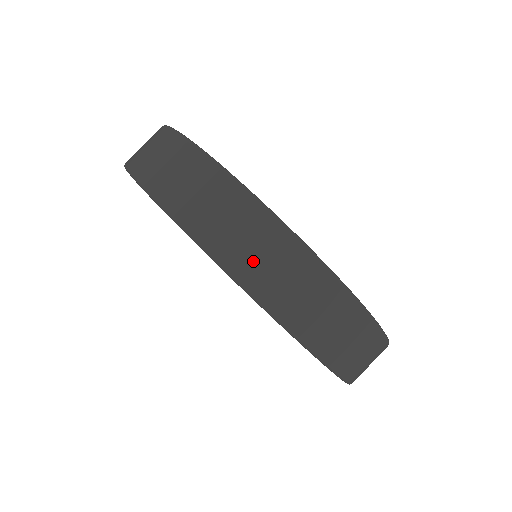
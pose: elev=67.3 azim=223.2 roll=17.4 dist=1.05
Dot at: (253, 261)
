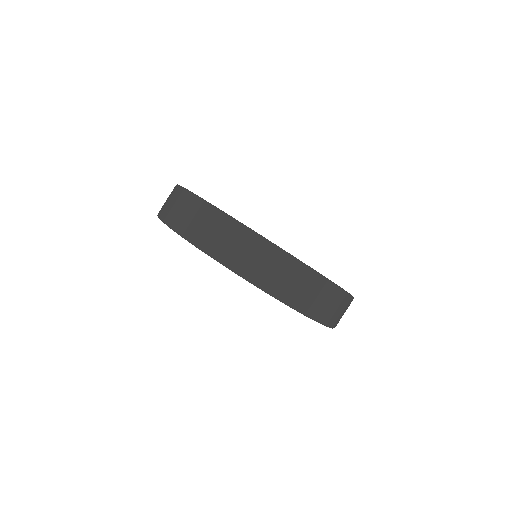
Dot at: (255, 267)
